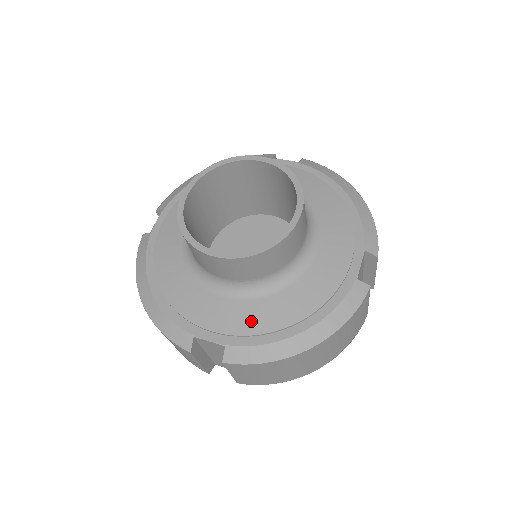
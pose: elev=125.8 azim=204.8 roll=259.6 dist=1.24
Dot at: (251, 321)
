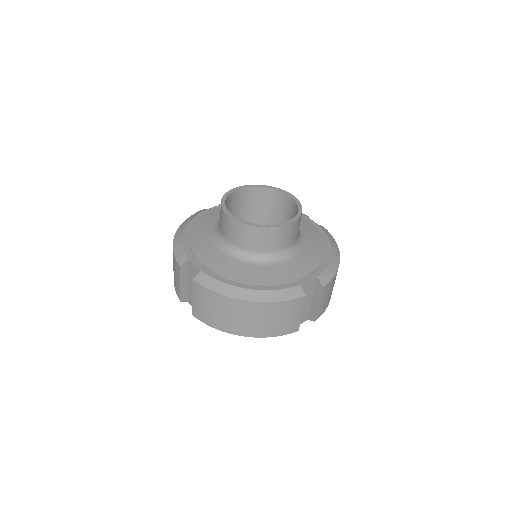
Dot at: (312, 260)
